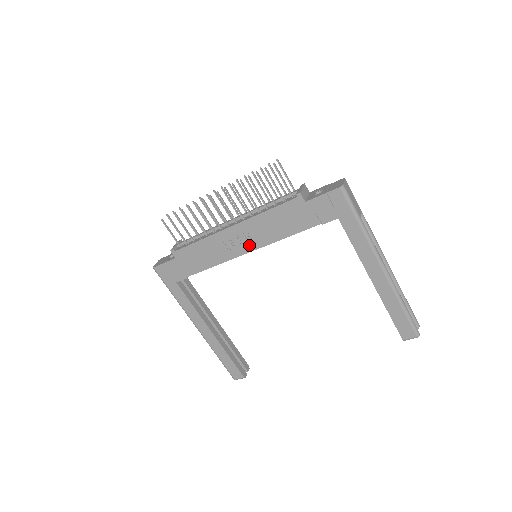
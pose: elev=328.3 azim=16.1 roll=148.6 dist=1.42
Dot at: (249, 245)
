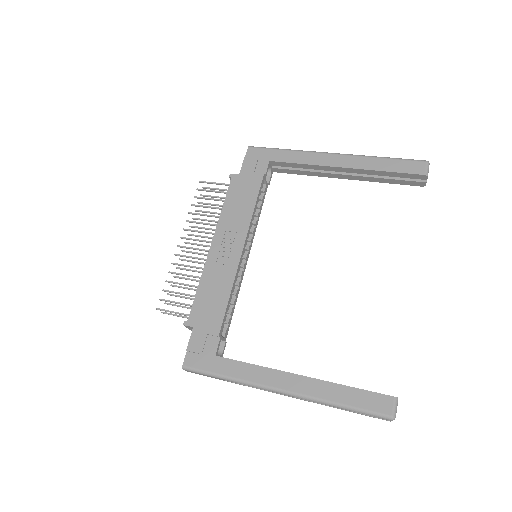
Dot at: (237, 243)
